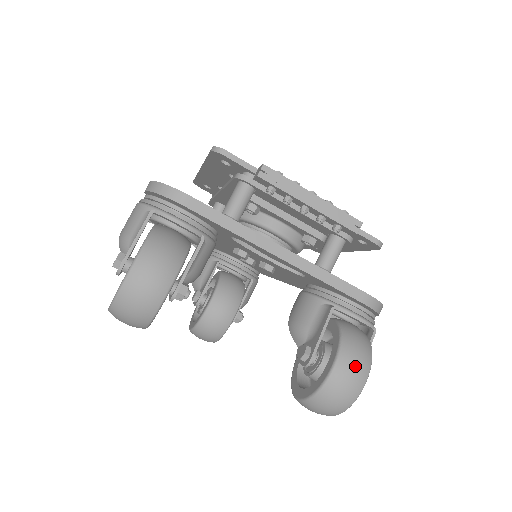
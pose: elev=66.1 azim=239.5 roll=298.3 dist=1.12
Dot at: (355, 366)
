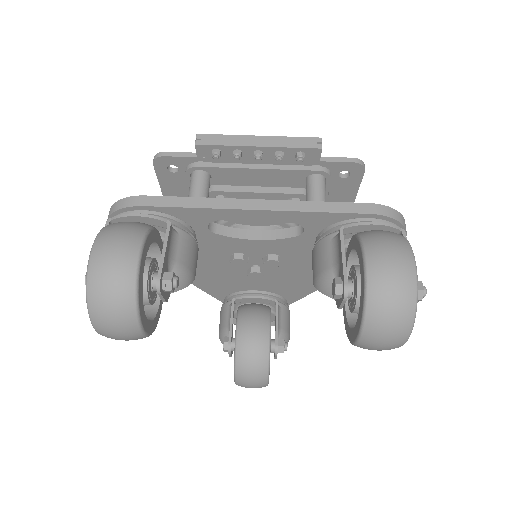
Dot at: (389, 251)
